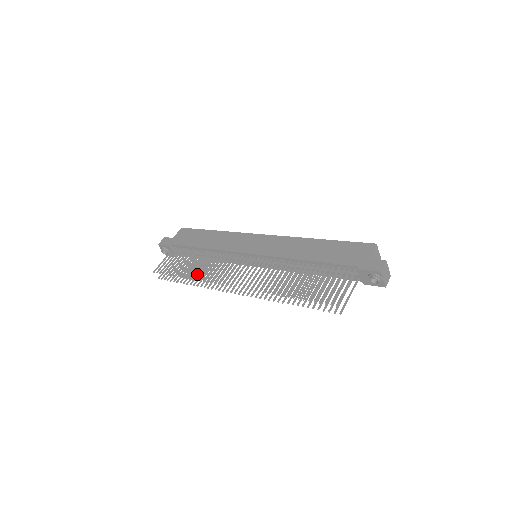
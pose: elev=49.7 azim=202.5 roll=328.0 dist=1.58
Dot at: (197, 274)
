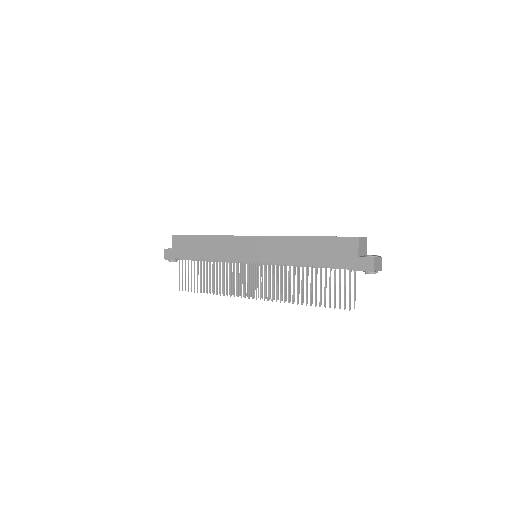
Dot at: occluded
